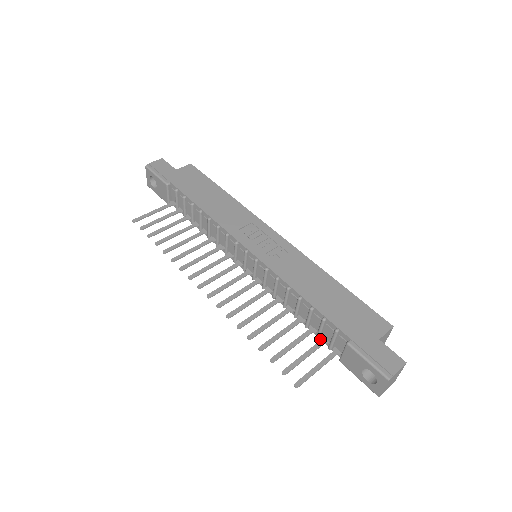
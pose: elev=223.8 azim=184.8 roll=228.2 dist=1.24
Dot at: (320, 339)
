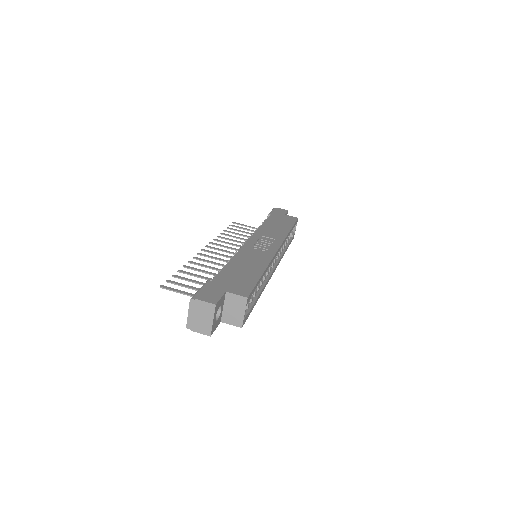
Dot at: occluded
